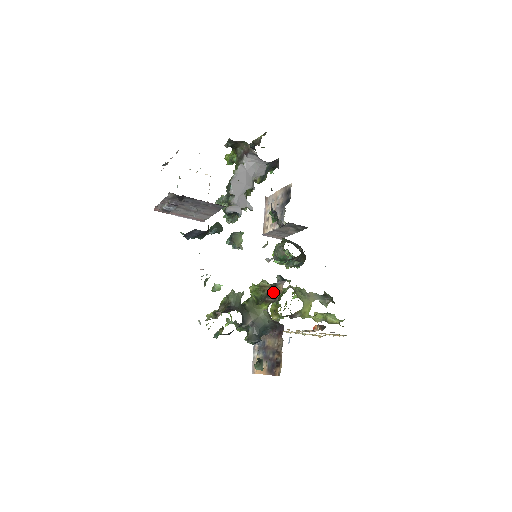
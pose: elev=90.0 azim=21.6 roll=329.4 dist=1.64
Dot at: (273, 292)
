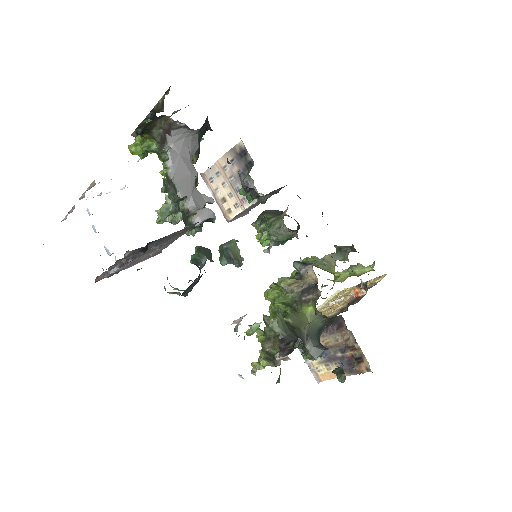
Dot at: (305, 286)
